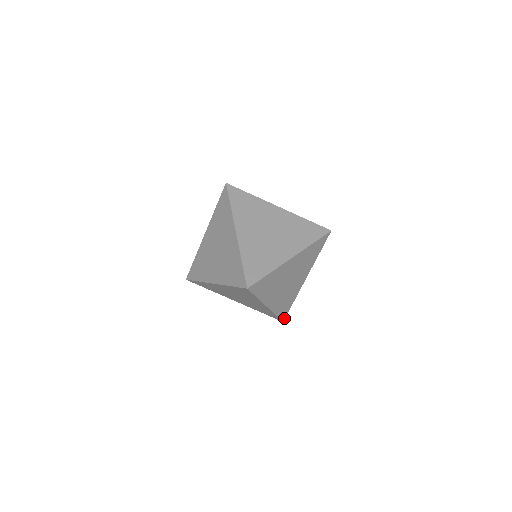
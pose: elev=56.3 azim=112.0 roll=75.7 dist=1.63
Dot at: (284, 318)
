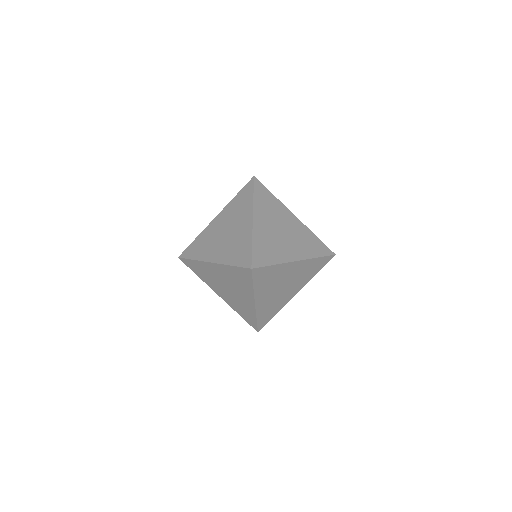
Dot at: occluded
